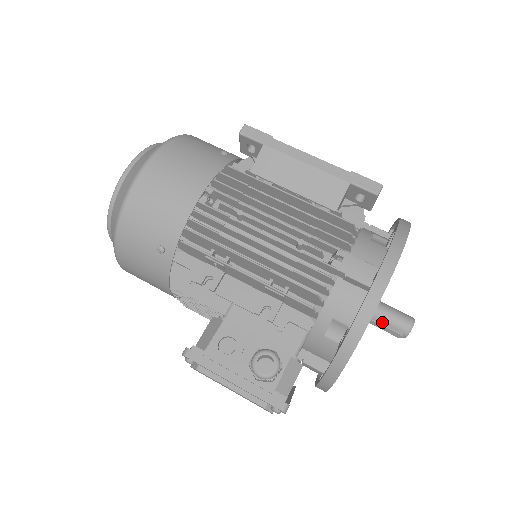
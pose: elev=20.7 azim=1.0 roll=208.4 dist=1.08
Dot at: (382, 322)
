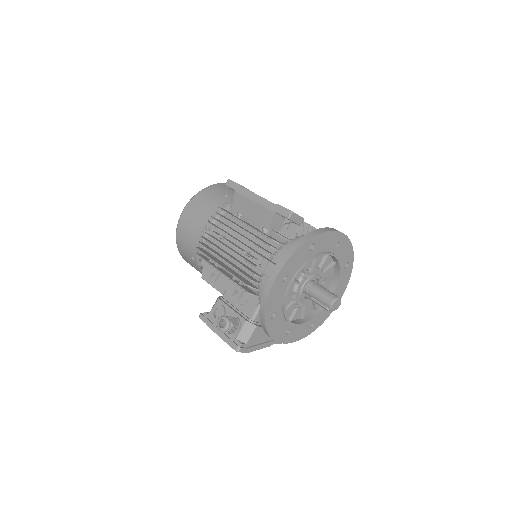
Dot at: (317, 300)
